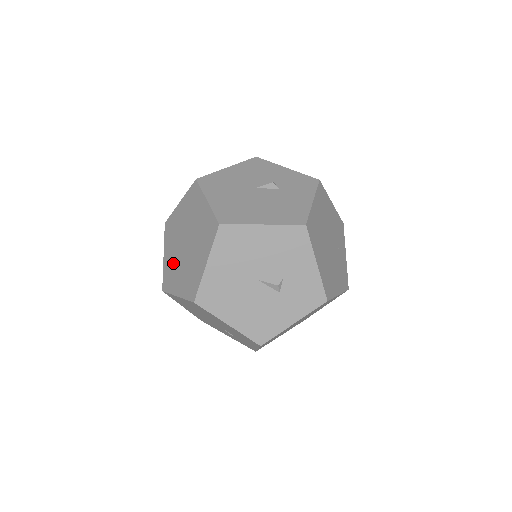
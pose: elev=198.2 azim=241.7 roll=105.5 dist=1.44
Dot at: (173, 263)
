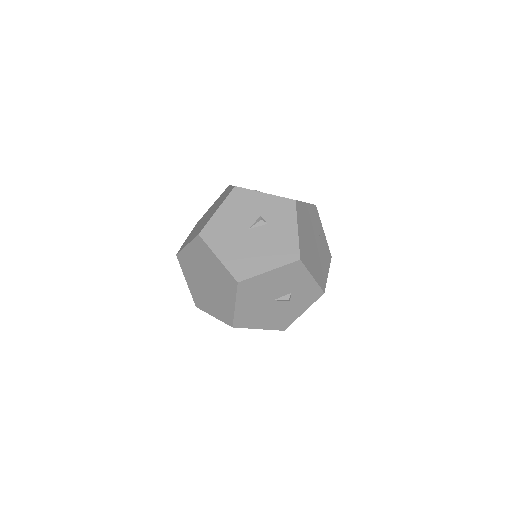
Dot at: (199, 291)
